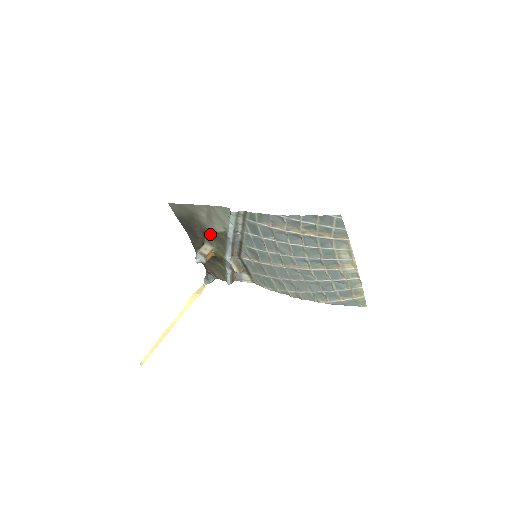
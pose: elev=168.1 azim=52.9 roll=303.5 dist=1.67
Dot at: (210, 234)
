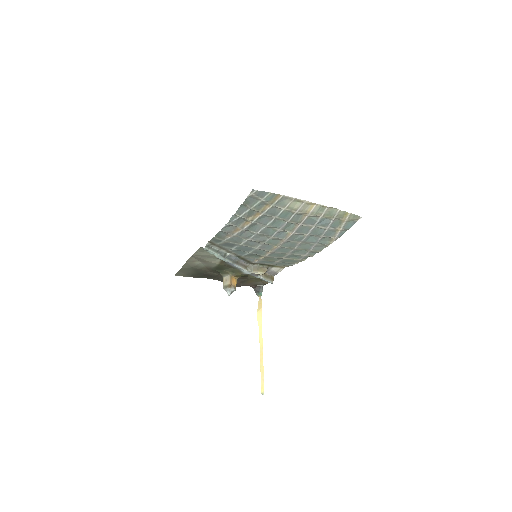
Dot at: (218, 269)
